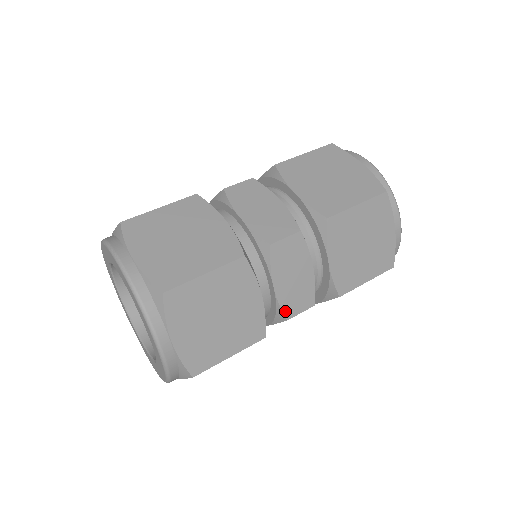
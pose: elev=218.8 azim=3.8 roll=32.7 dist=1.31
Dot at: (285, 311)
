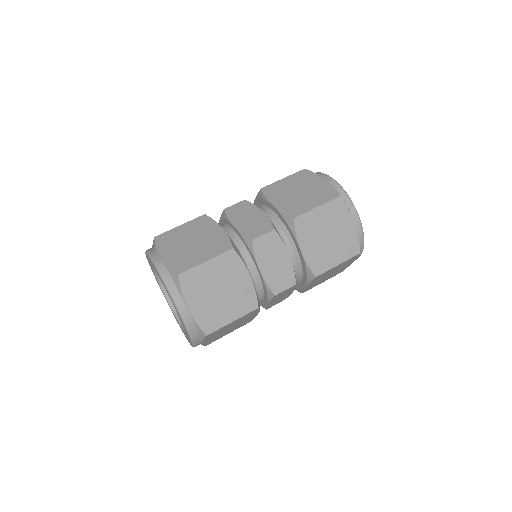
Dot at: (267, 308)
